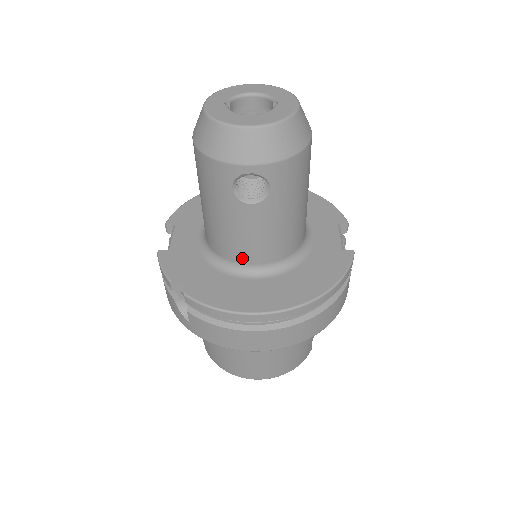
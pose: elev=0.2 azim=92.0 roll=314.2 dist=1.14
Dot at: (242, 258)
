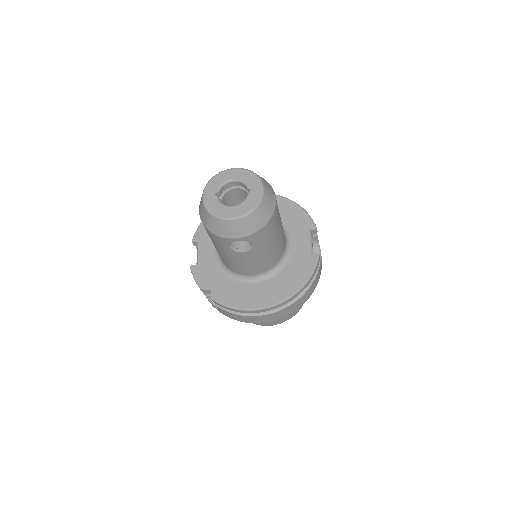
Dot at: (244, 273)
